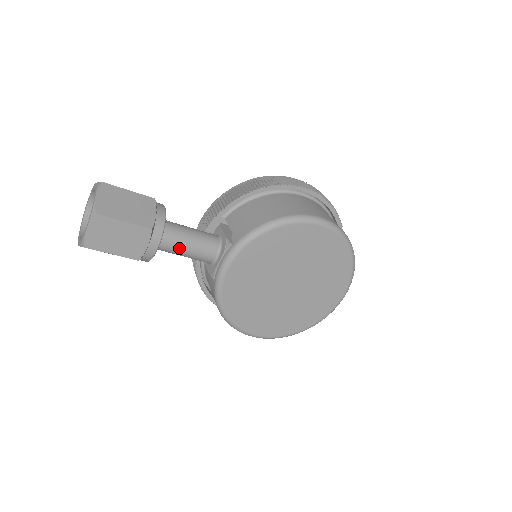
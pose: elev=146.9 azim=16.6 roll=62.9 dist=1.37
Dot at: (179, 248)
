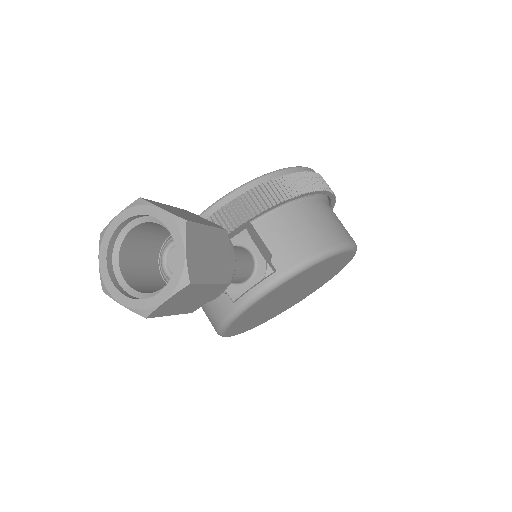
Dot at: occluded
